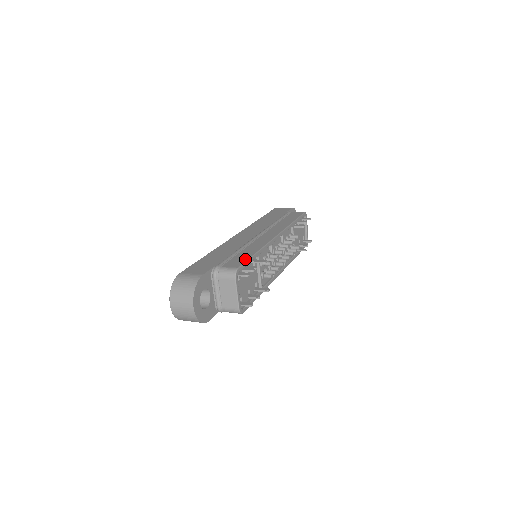
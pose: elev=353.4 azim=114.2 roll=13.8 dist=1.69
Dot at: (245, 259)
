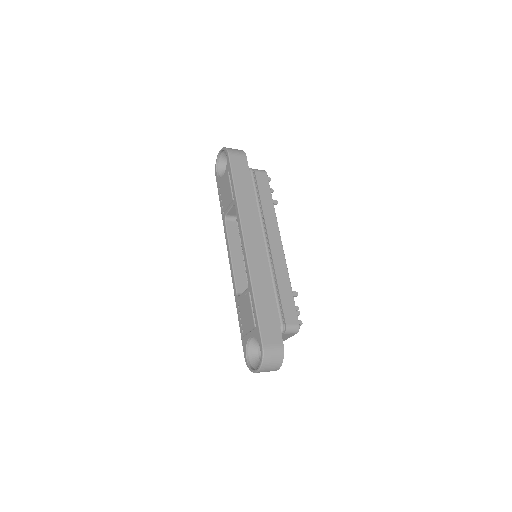
Dot at: (293, 305)
